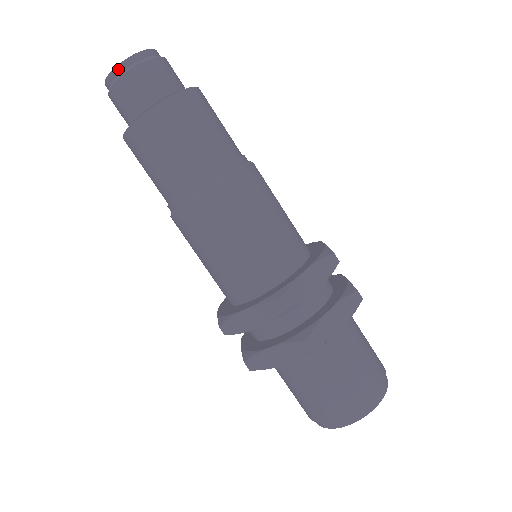
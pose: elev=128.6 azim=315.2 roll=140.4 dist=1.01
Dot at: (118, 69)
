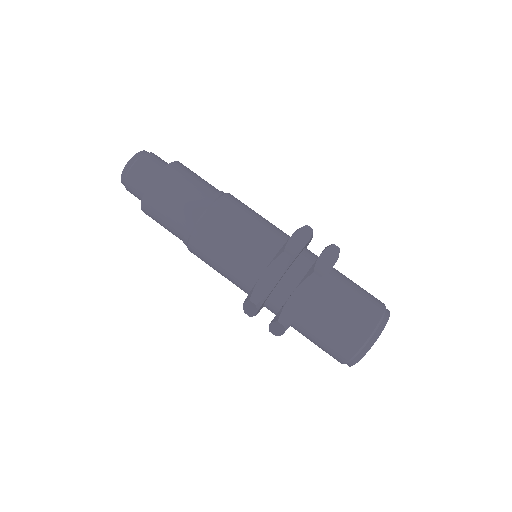
Dot at: (122, 180)
